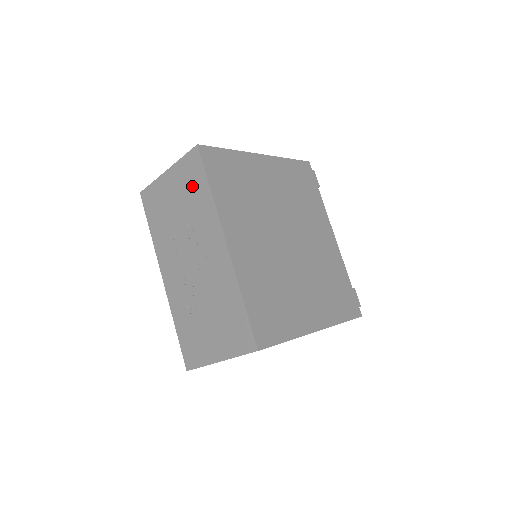
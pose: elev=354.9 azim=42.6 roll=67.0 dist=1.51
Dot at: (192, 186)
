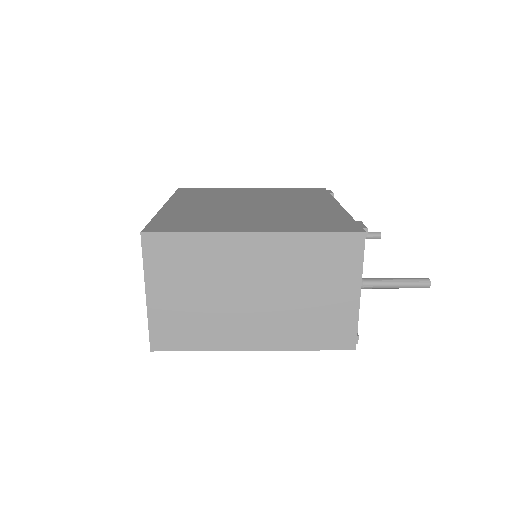
Dot at: occluded
